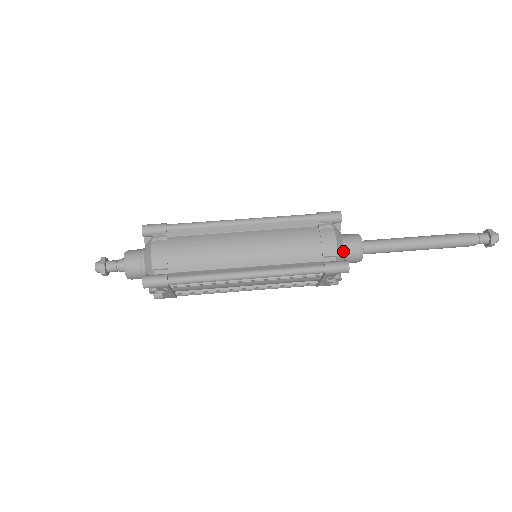
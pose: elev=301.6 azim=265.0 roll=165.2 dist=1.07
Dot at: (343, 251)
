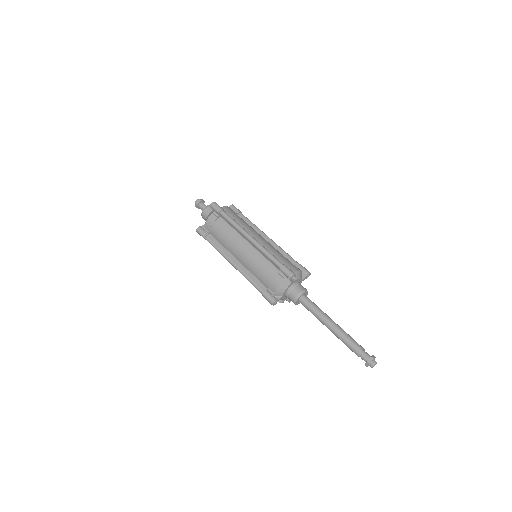
Dot at: (282, 294)
